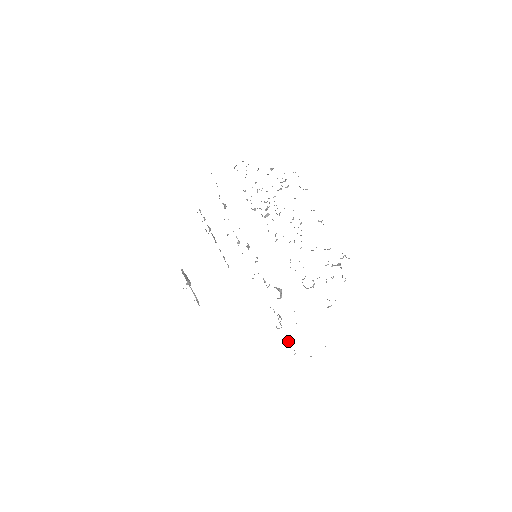
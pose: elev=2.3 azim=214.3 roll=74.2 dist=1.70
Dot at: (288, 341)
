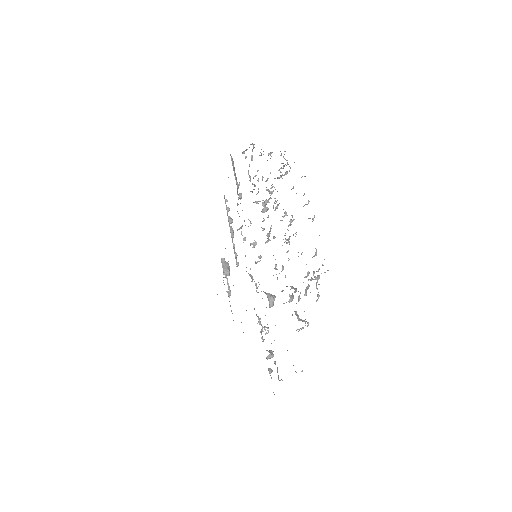
Dot at: (268, 357)
